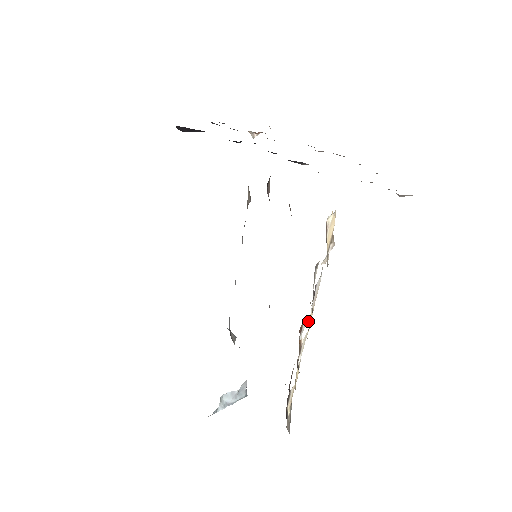
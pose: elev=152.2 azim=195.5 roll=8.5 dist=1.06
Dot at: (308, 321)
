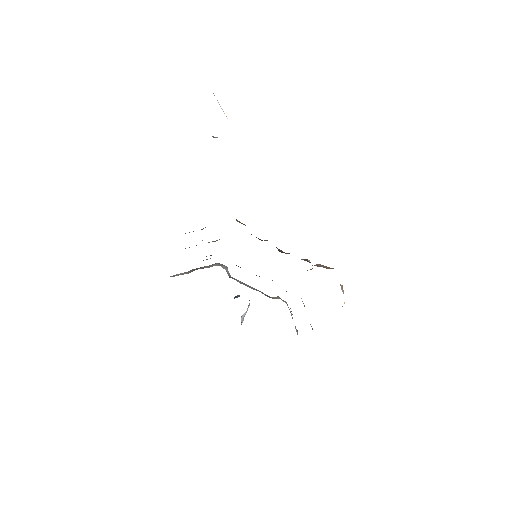
Dot at: occluded
